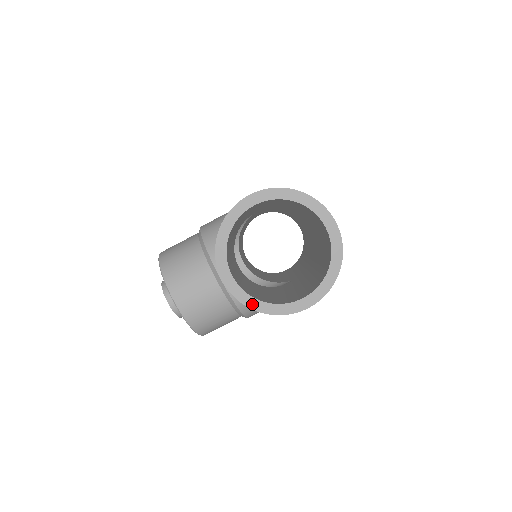
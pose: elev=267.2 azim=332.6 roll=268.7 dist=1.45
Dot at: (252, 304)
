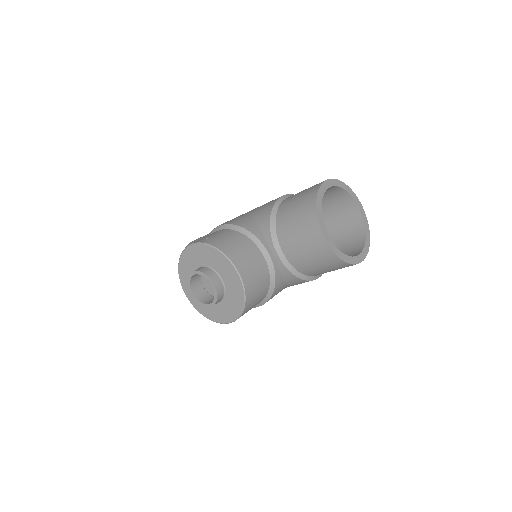
Dot at: (339, 255)
